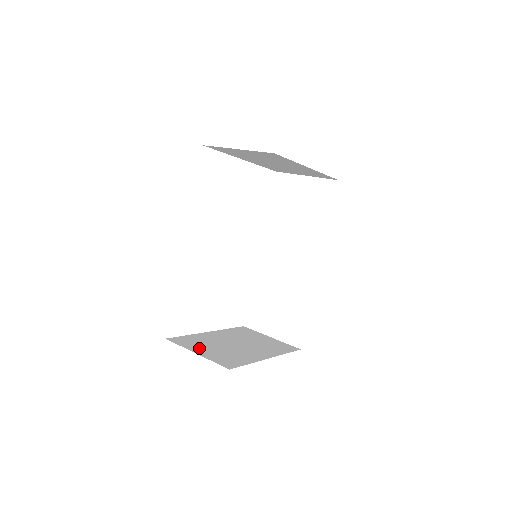
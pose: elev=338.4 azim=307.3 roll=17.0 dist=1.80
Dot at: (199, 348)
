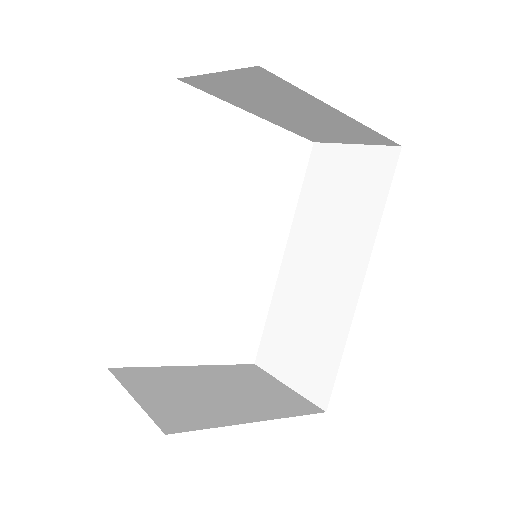
Dot at: (147, 389)
